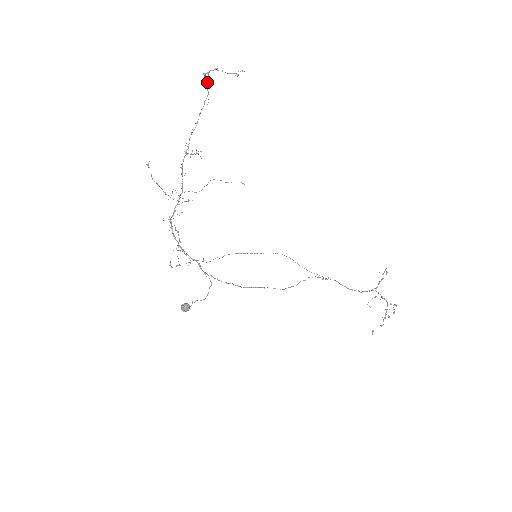
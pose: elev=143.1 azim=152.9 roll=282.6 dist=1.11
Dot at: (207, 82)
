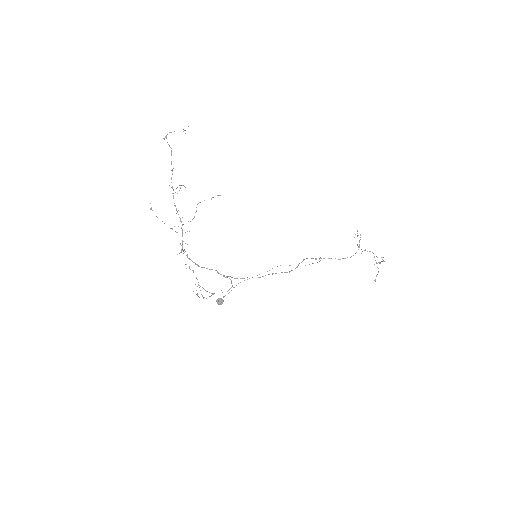
Dot at: occluded
